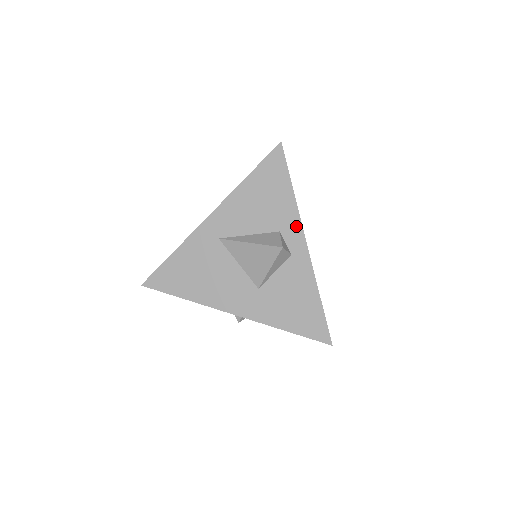
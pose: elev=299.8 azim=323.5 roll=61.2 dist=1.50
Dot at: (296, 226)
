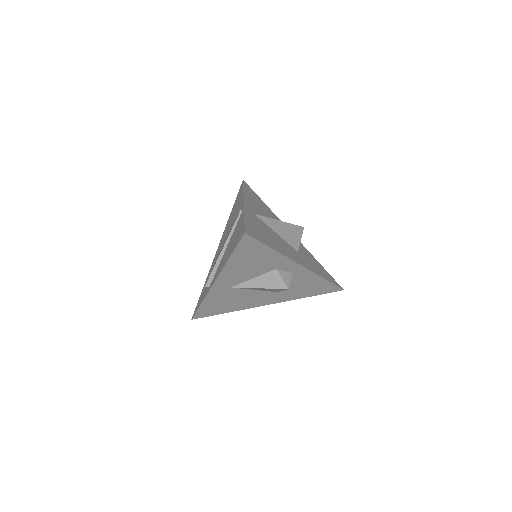
Dot at: (288, 262)
